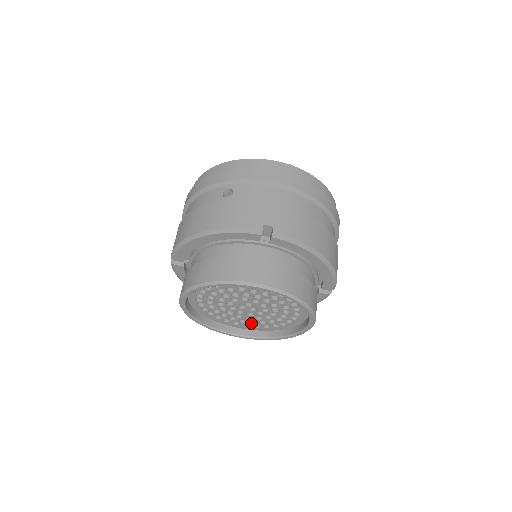
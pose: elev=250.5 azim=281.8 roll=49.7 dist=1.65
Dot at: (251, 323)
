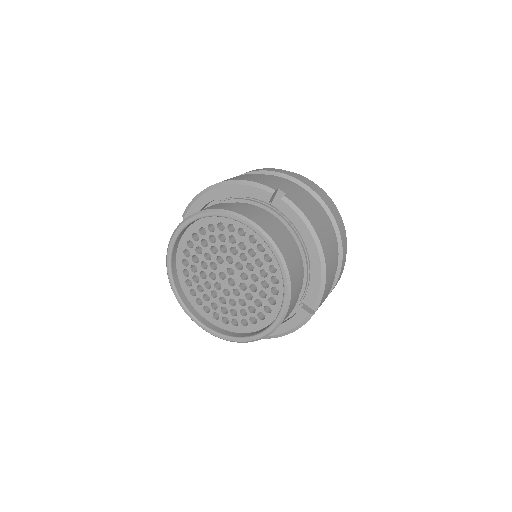
Dot at: (221, 312)
